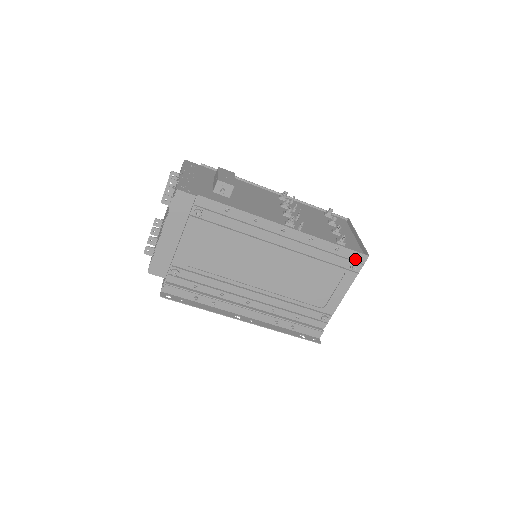
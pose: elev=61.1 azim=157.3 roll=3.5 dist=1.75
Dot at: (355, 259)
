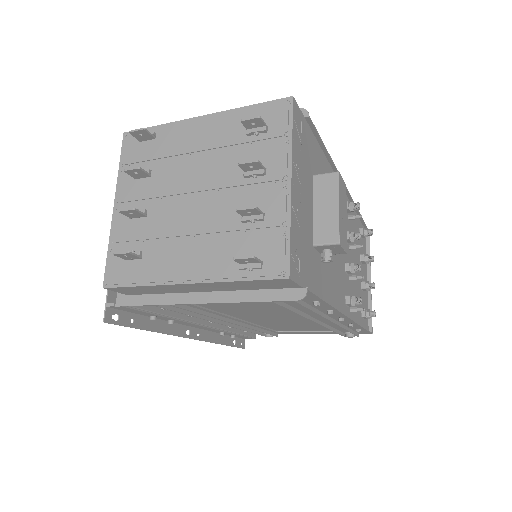
Dot at: (359, 332)
